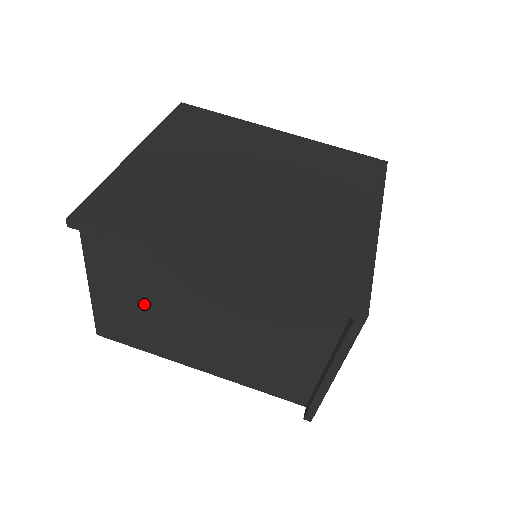
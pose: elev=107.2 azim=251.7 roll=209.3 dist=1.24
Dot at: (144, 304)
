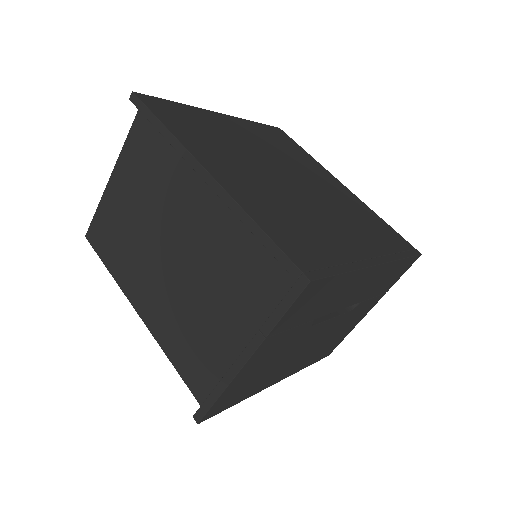
Dot at: (138, 213)
